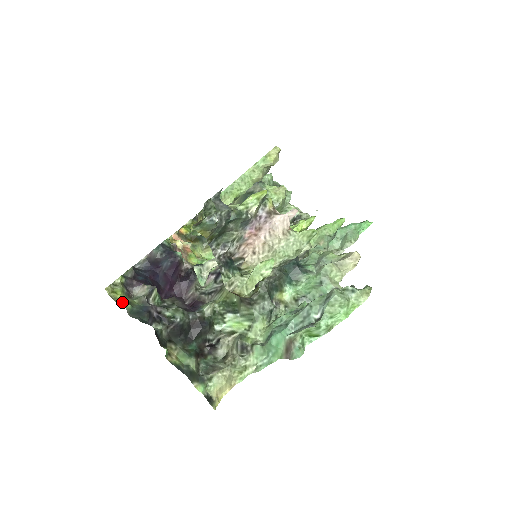
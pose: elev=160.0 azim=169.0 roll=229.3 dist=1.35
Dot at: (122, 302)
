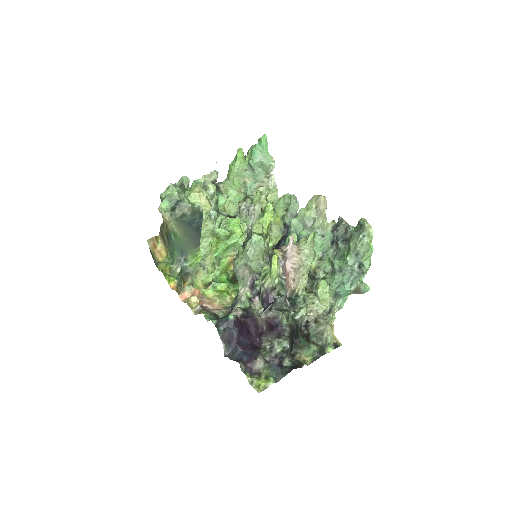
Dot at: (269, 384)
